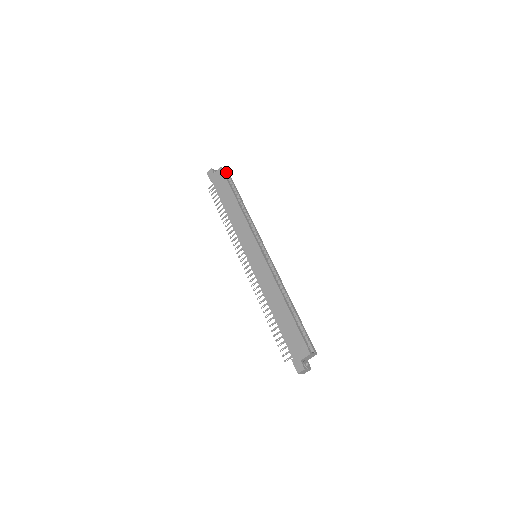
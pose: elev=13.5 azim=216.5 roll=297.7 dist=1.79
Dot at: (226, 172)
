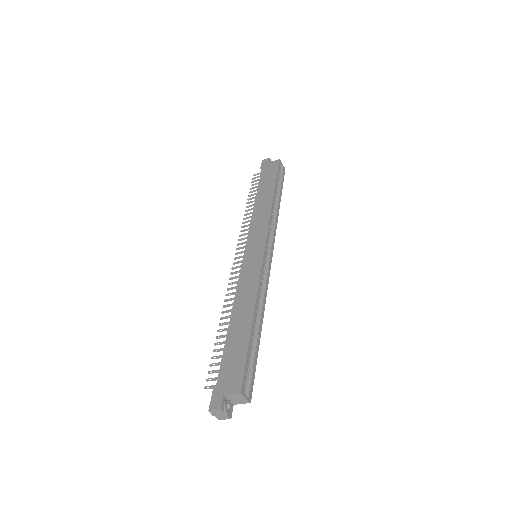
Dot at: (282, 168)
